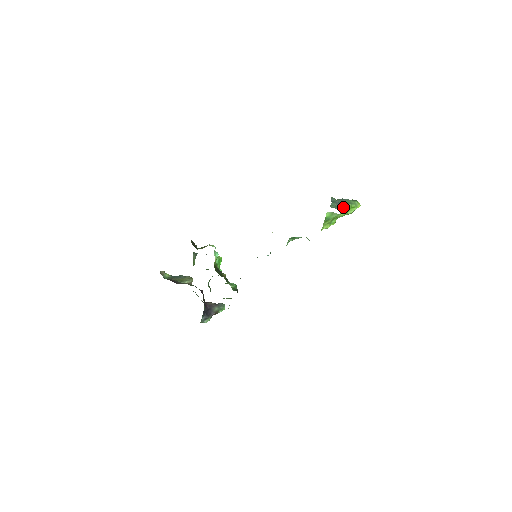
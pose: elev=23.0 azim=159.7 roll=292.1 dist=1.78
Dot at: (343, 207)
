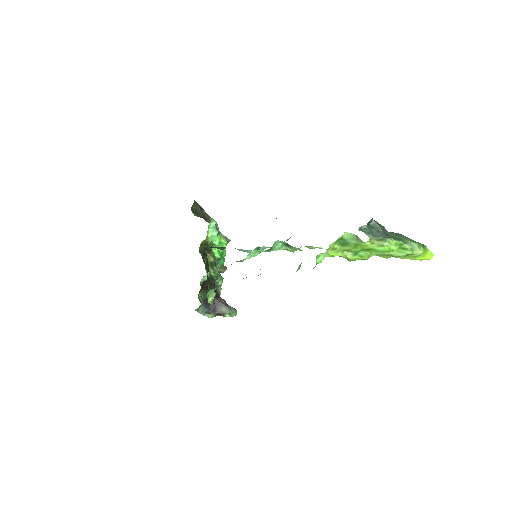
Dot at: (381, 238)
